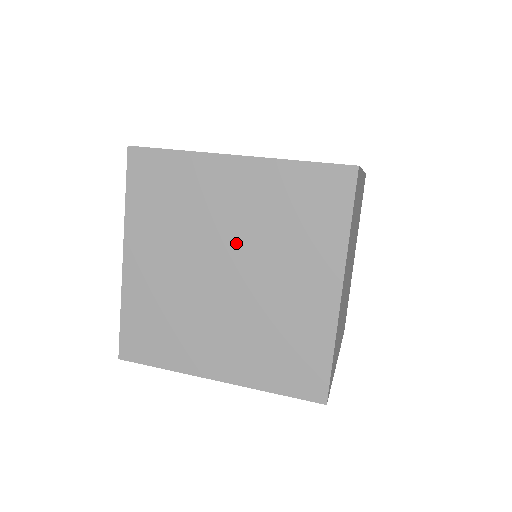
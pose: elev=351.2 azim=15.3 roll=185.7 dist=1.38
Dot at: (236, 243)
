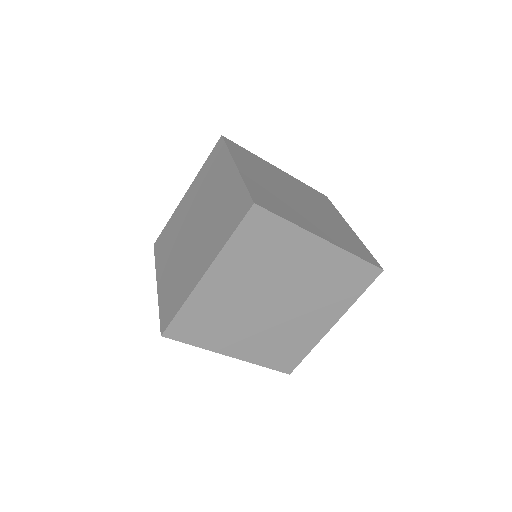
Dot at: (292, 288)
